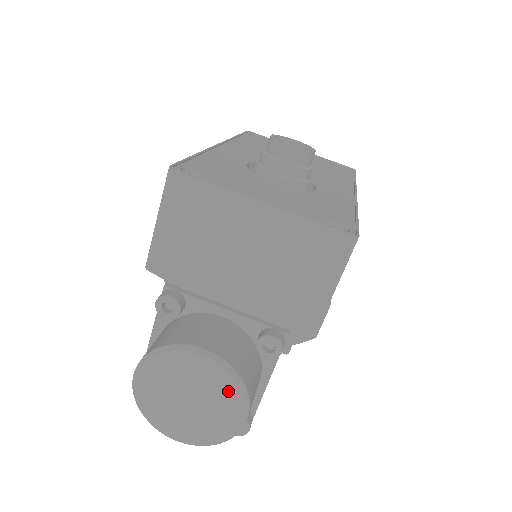
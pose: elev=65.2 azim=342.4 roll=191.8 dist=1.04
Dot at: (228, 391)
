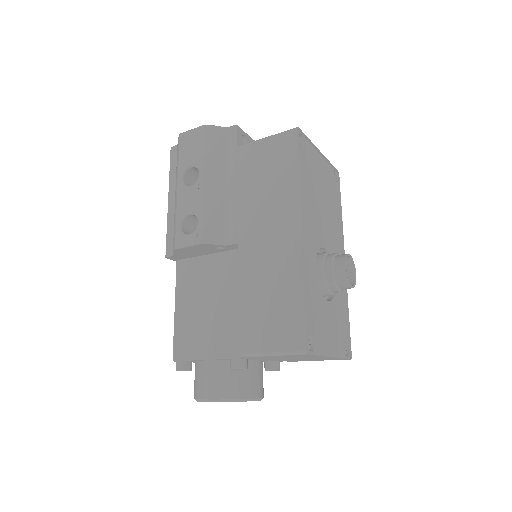
Dot at: occluded
